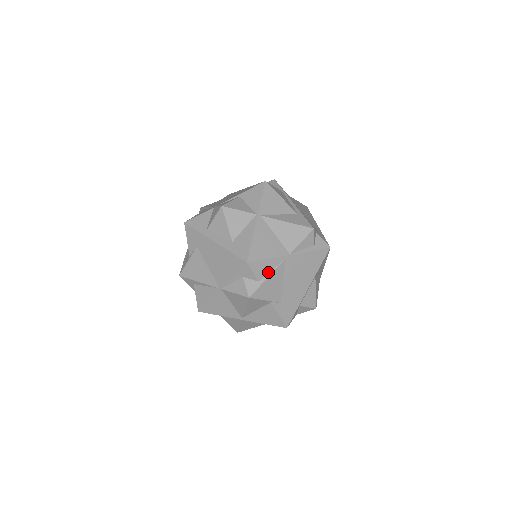
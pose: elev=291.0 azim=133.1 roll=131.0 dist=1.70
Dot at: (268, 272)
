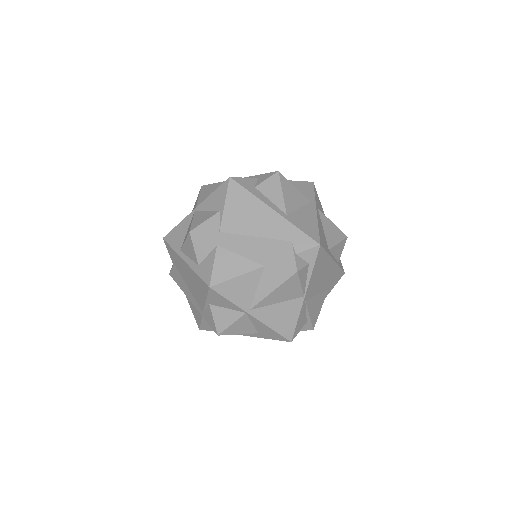
Dot at: (305, 315)
